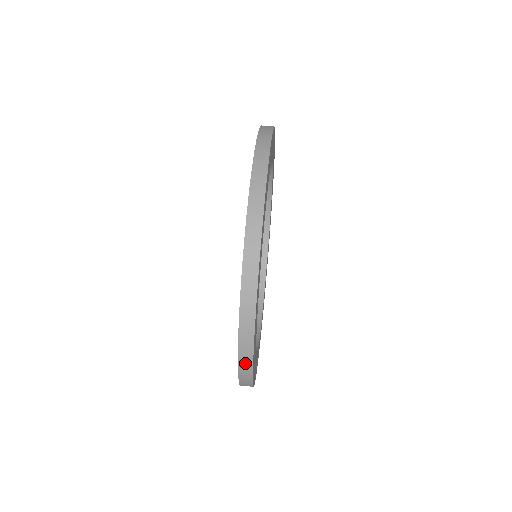
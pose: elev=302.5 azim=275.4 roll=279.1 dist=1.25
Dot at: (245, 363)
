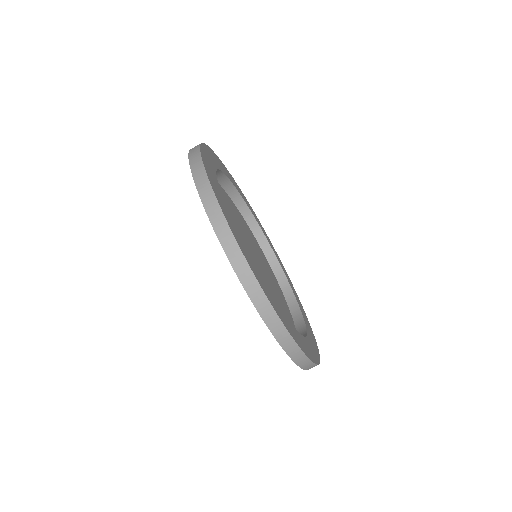
Dot at: occluded
